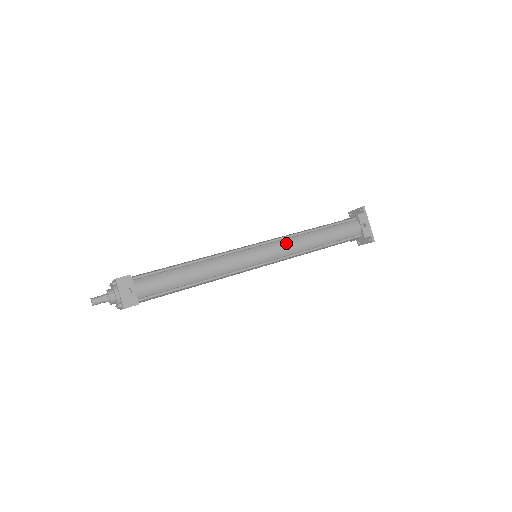
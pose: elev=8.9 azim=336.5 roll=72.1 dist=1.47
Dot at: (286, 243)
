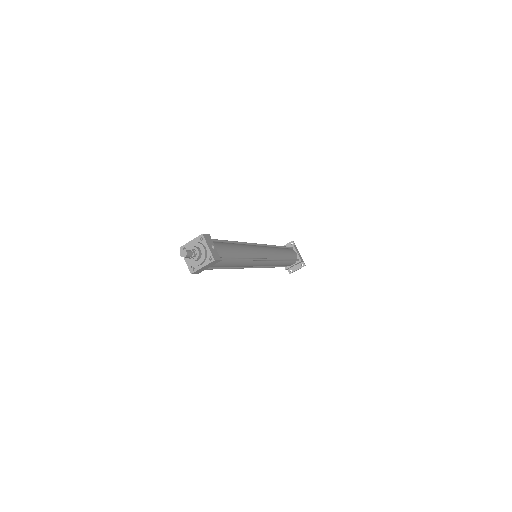
Dot at: (272, 249)
